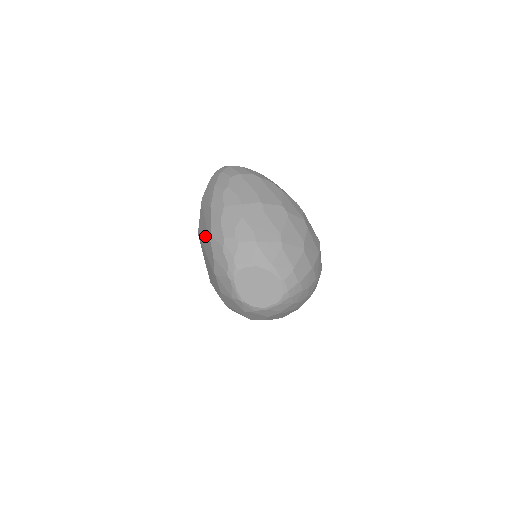
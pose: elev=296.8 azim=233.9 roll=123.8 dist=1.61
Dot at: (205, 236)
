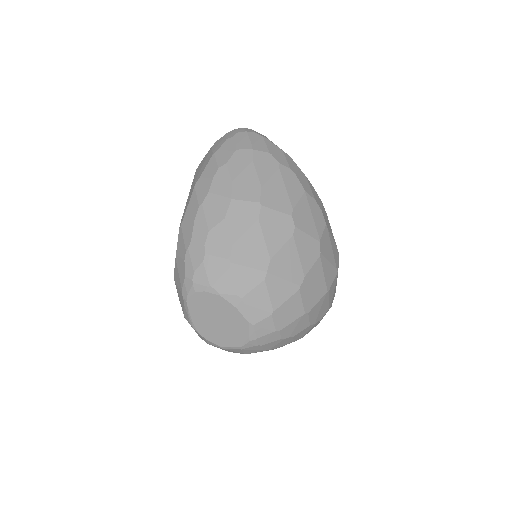
Dot at: occluded
